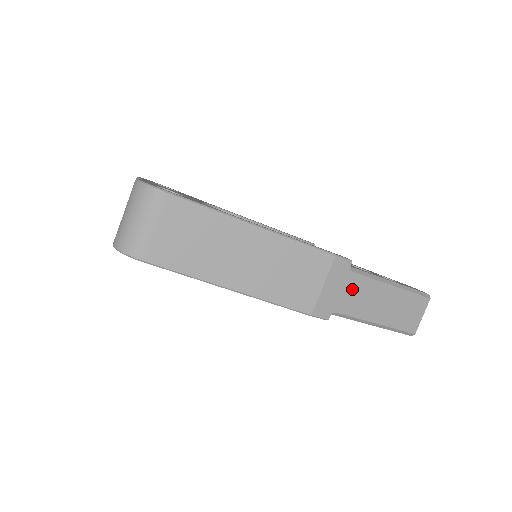
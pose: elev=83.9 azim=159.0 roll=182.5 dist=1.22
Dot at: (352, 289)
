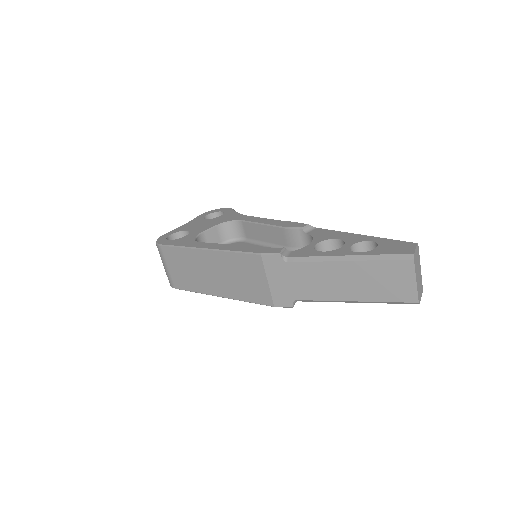
Dot at: (298, 277)
